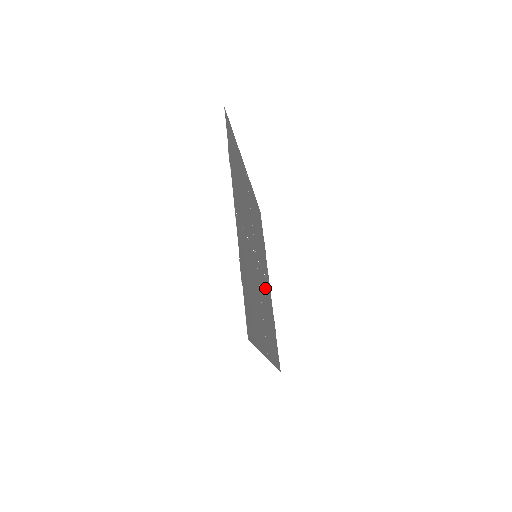
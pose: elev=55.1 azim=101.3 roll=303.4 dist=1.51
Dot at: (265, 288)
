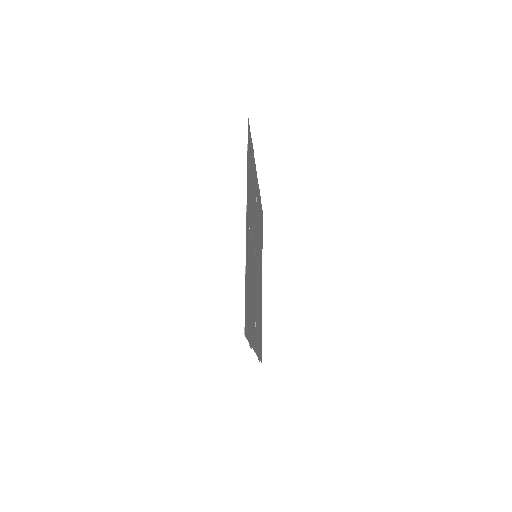
Dot at: (257, 220)
